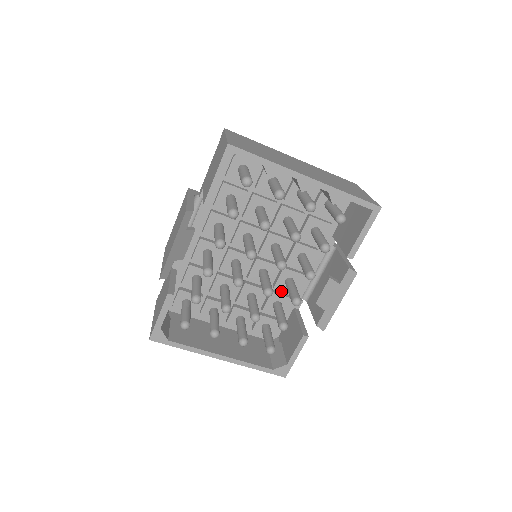
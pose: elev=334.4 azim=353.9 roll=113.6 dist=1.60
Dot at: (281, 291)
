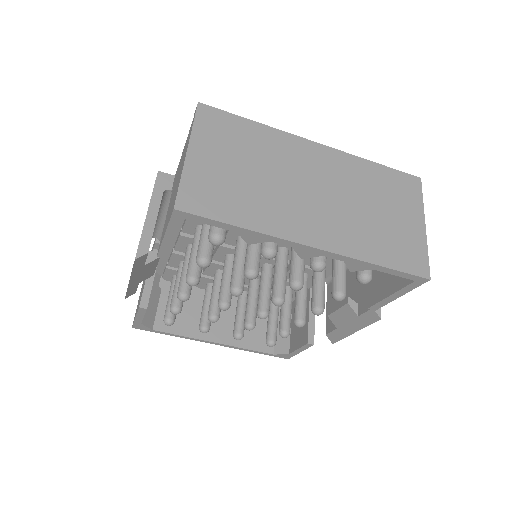
Dot at: occluded
